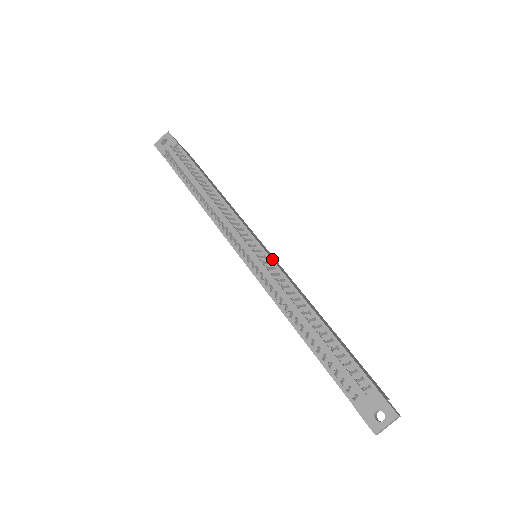
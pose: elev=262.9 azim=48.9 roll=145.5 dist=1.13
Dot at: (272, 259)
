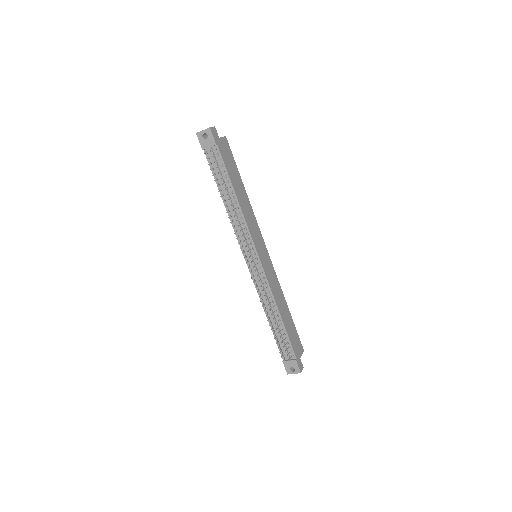
Dot at: (264, 272)
